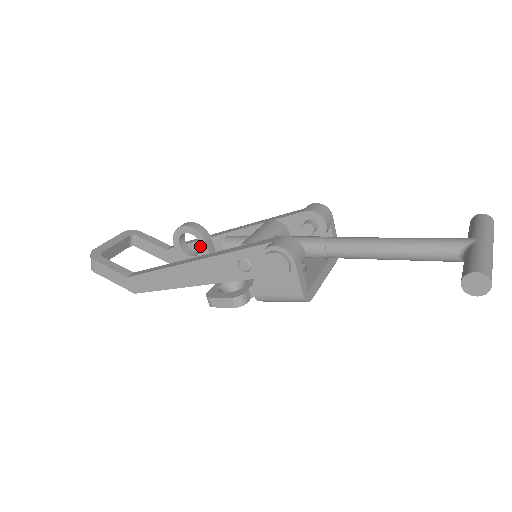
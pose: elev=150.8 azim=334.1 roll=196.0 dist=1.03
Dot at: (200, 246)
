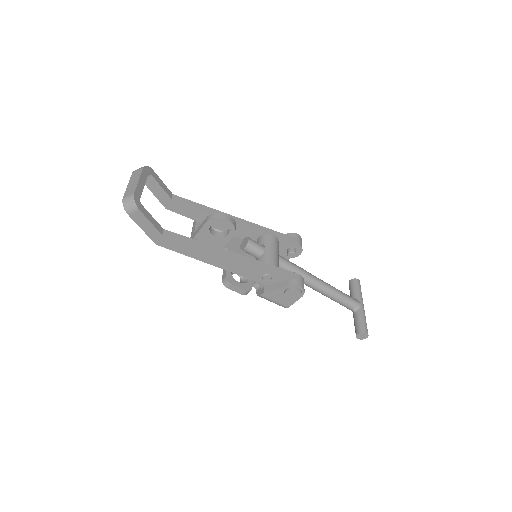
Dot at: (206, 215)
